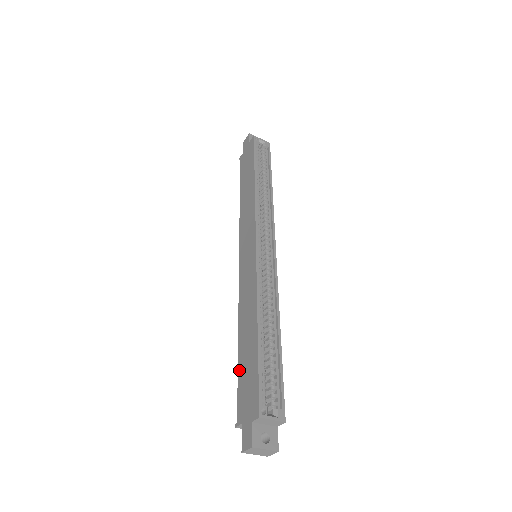
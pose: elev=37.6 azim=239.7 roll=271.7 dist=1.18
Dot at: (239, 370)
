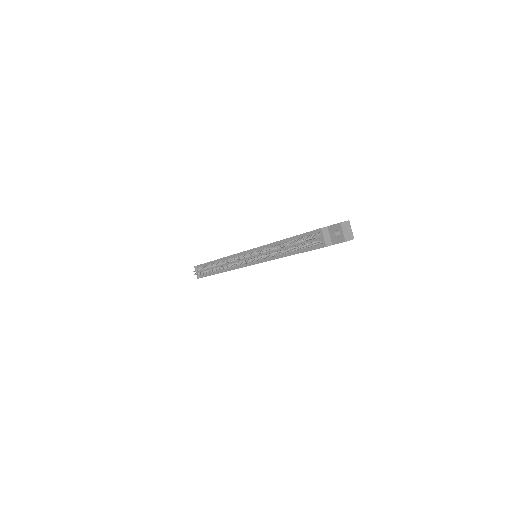
Dot at: (300, 234)
